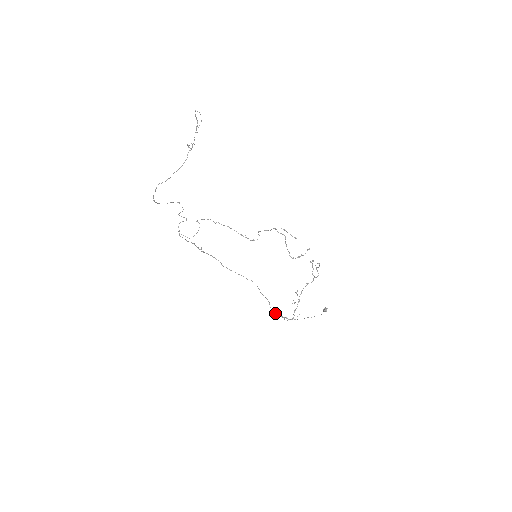
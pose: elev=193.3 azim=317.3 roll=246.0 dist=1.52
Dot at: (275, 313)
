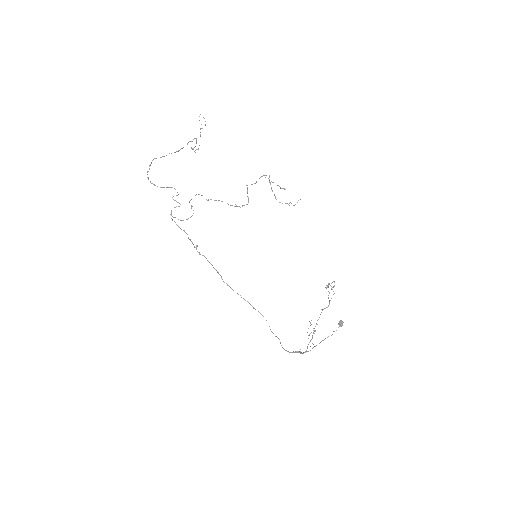
Dot at: (286, 350)
